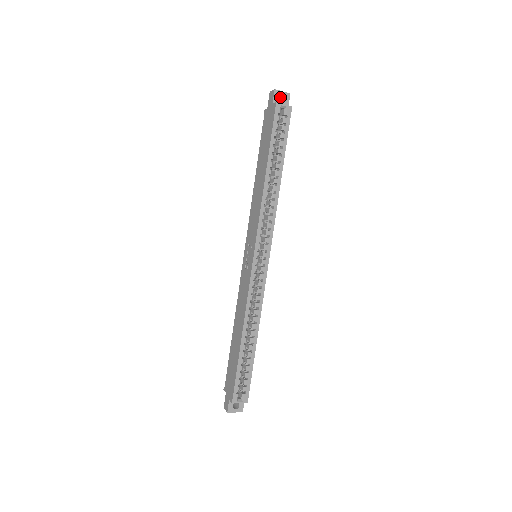
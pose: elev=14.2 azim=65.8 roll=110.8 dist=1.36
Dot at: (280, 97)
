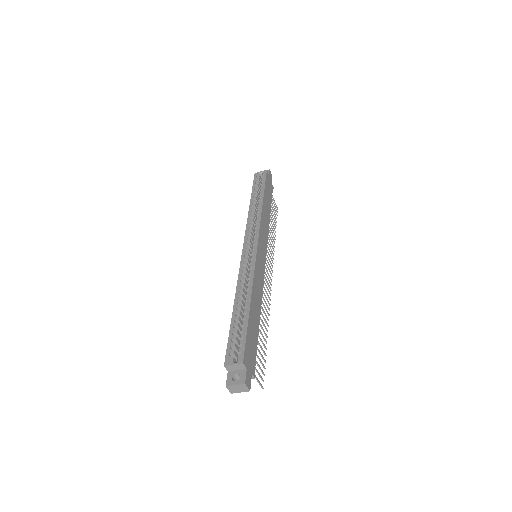
Dot at: occluded
